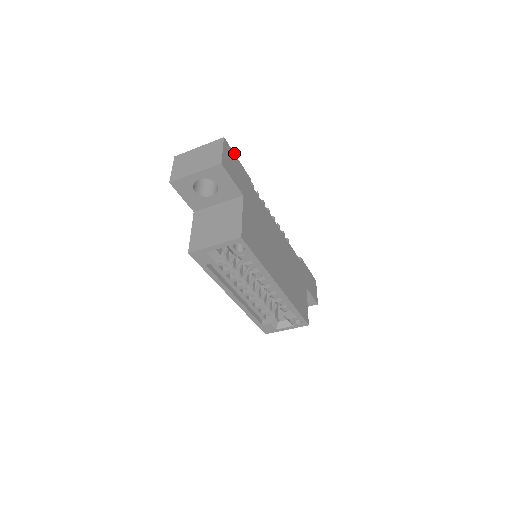
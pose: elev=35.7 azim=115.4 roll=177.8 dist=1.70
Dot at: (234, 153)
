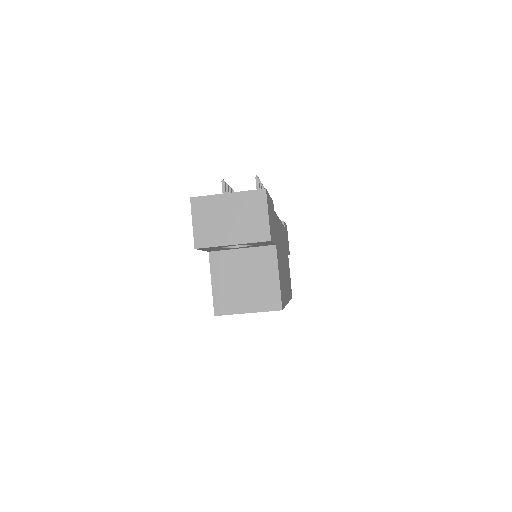
Dot at: (268, 193)
